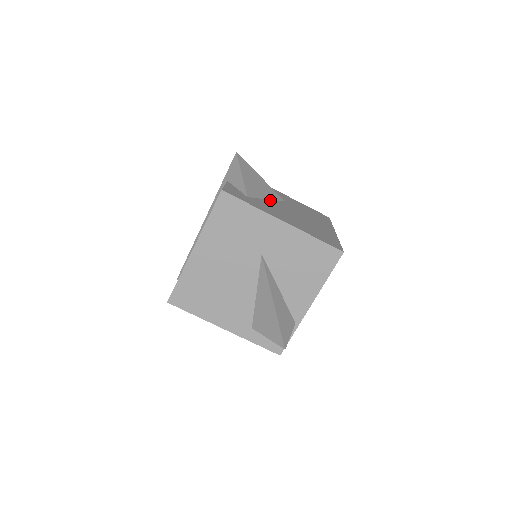
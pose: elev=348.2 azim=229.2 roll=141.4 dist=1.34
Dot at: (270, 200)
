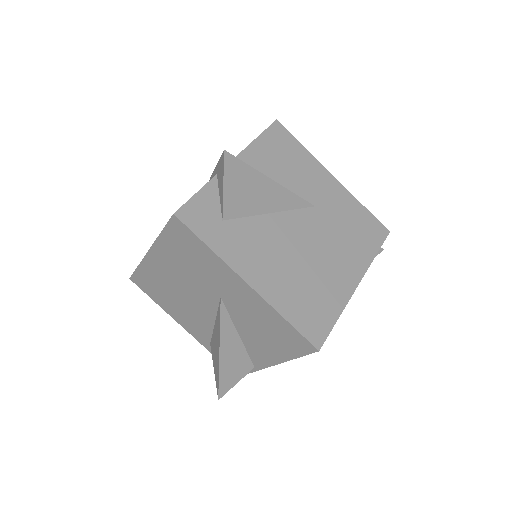
Dot at: (276, 214)
